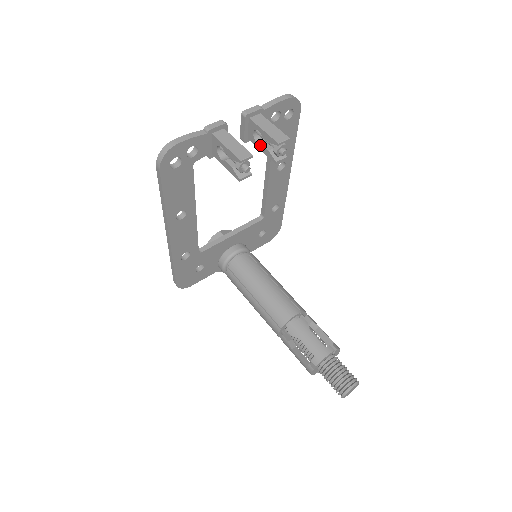
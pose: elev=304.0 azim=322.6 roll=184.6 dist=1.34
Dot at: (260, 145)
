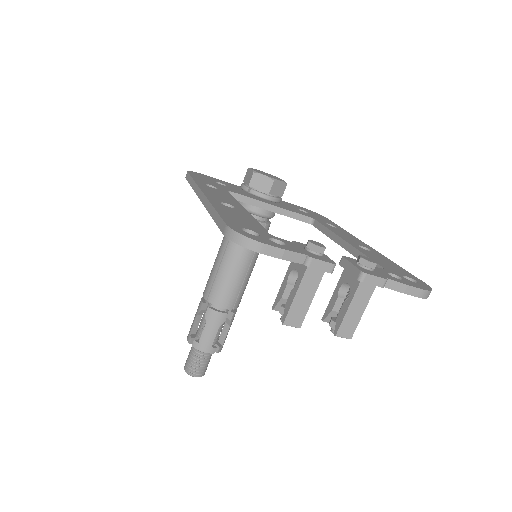
Dot at: (337, 294)
